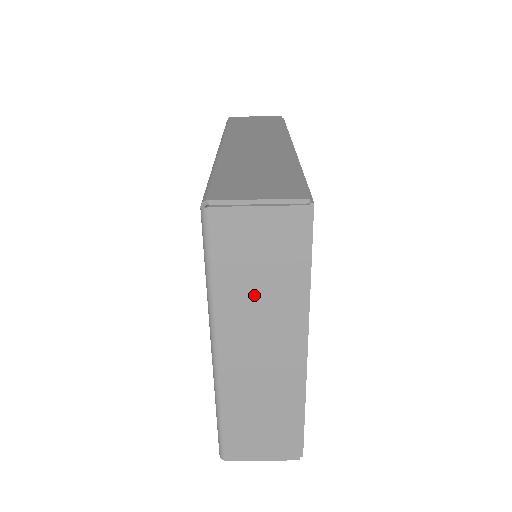
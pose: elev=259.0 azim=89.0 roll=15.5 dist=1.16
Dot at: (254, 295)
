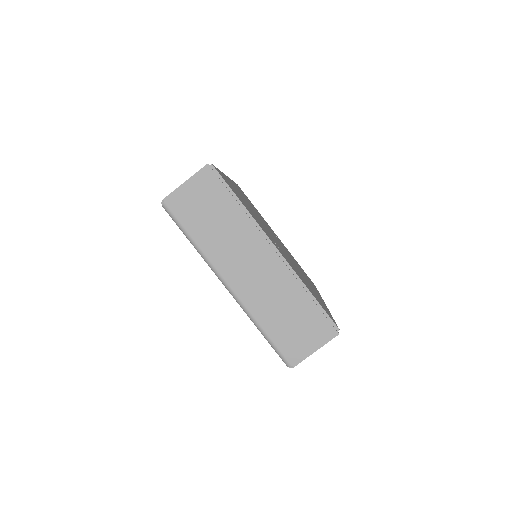
Dot at: (220, 233)
